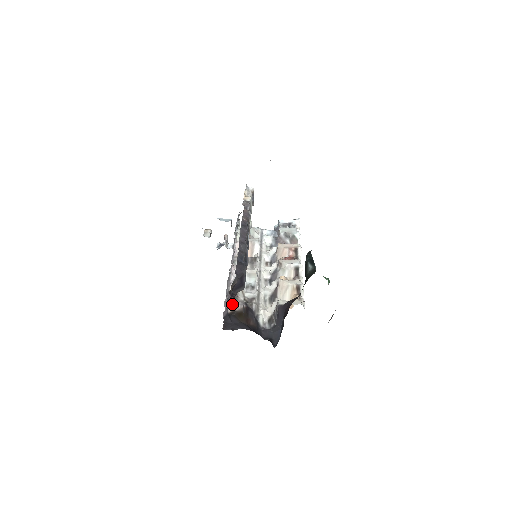
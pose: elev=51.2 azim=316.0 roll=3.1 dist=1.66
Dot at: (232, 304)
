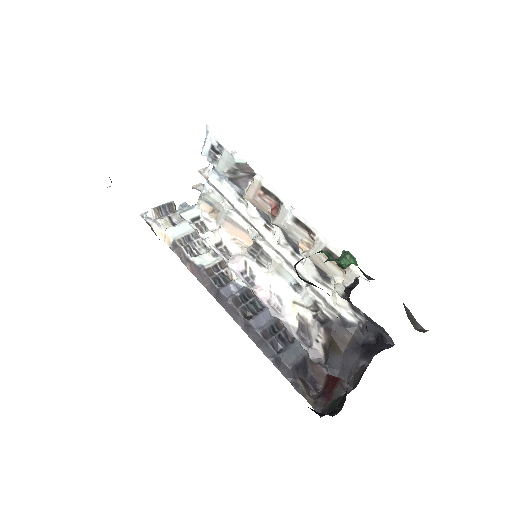
Dot at: (314, 340)
